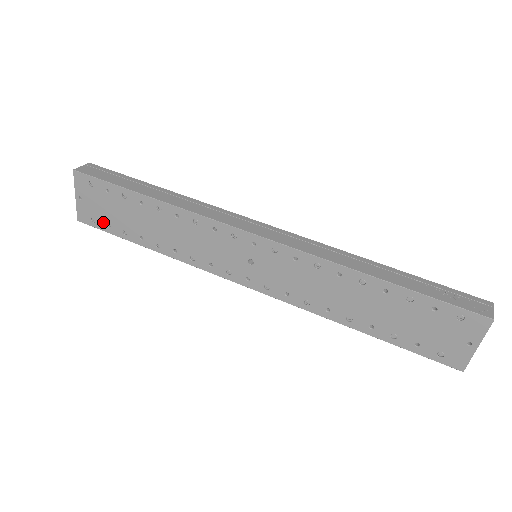
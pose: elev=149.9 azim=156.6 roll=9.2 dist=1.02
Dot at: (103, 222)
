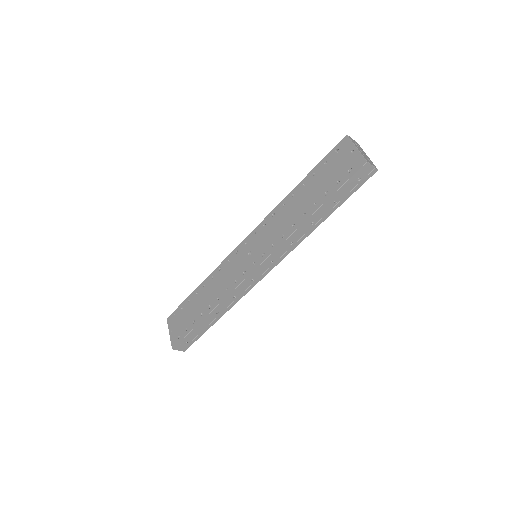
Dot at: (184, 331)
